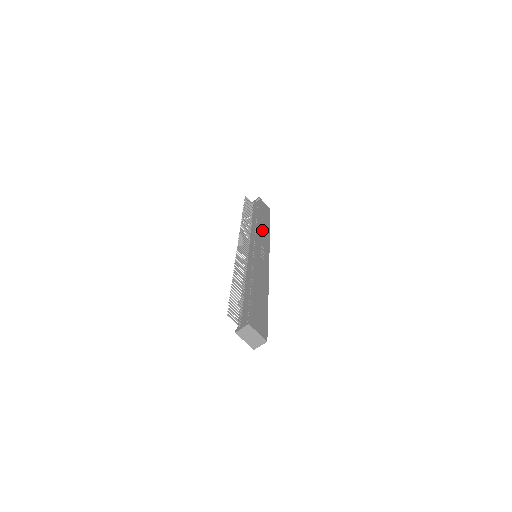
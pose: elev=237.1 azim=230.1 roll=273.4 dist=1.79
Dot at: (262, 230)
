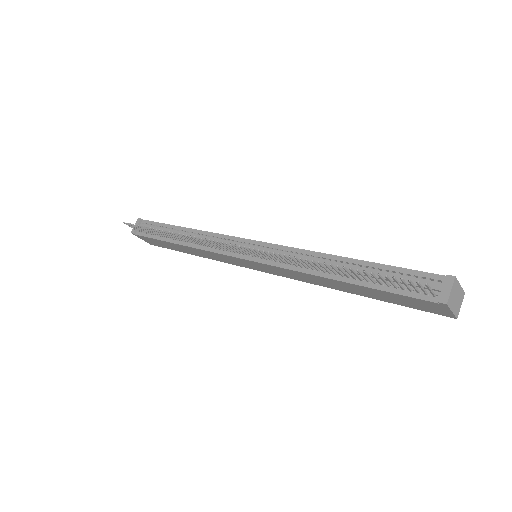
Dot at: occluded
